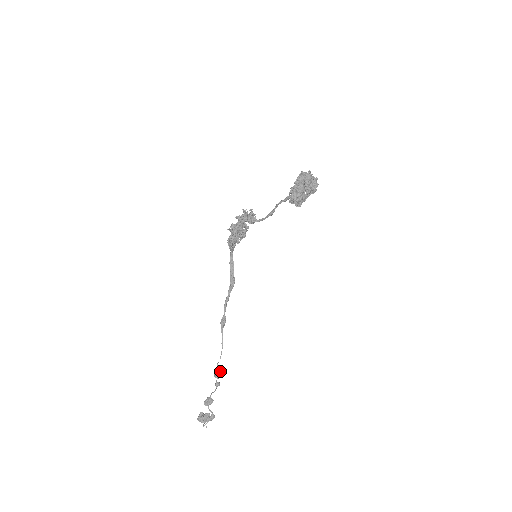
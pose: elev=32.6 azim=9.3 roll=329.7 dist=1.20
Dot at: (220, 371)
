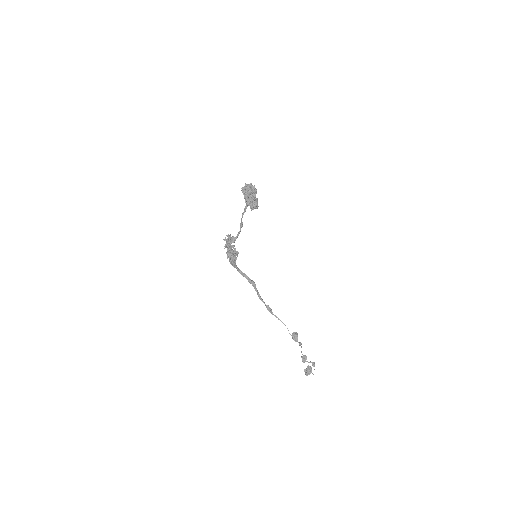
Dot at: (295, 336)
